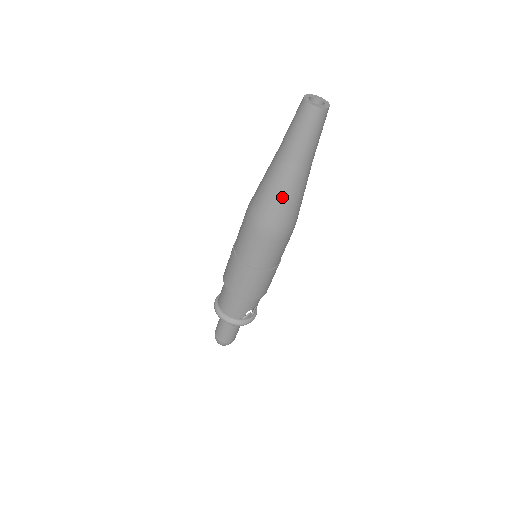
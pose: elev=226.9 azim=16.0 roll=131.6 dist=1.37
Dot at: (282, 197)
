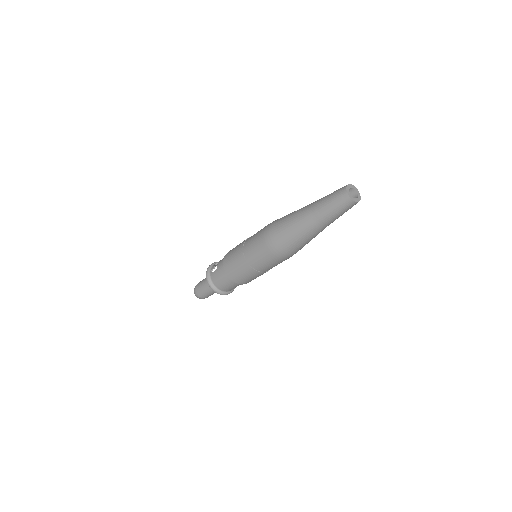
Dot at: (308, 242)
